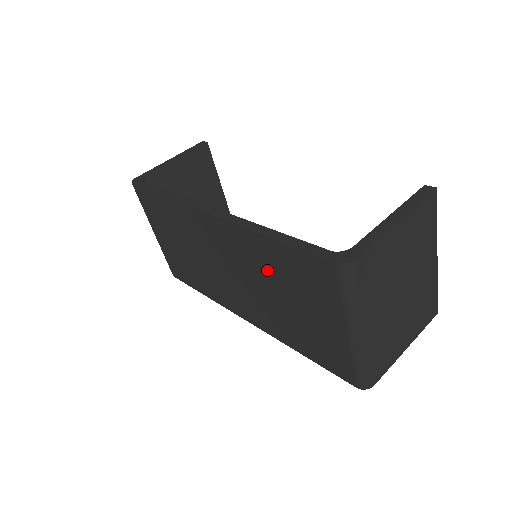
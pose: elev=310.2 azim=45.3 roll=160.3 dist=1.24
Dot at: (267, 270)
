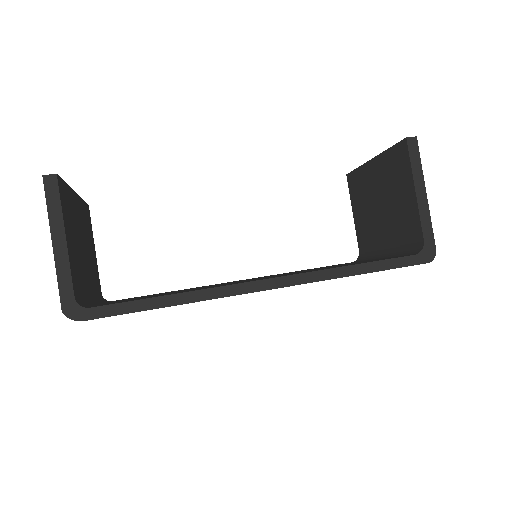
Dot at: occluded
